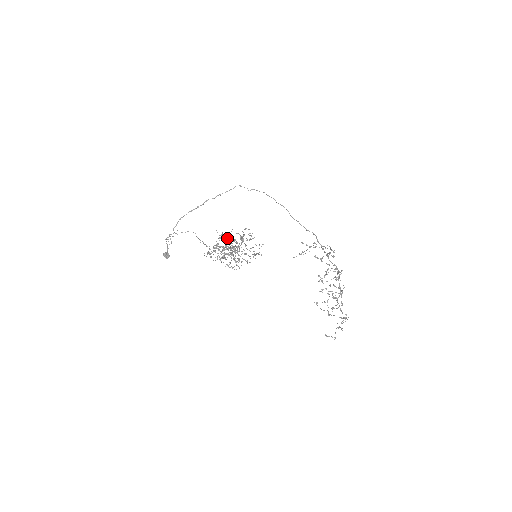
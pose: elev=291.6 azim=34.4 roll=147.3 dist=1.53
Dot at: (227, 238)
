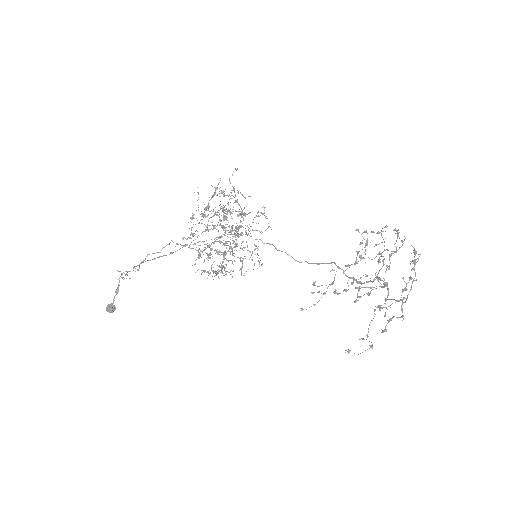
Dot at: occluded
